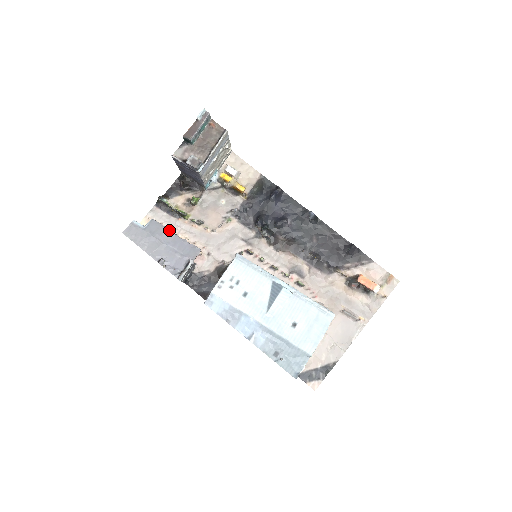
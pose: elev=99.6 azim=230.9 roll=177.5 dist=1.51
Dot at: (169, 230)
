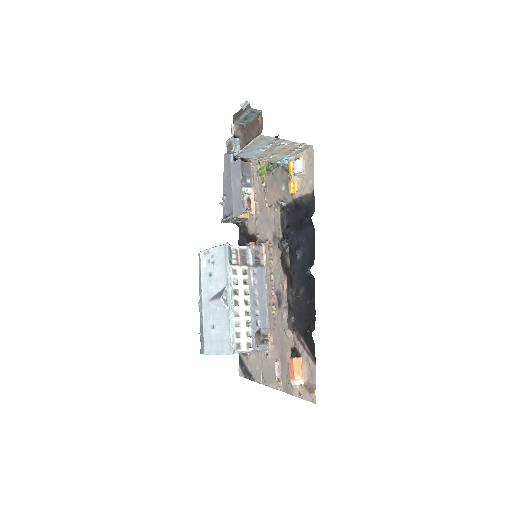
Dot at: (240, 178)
